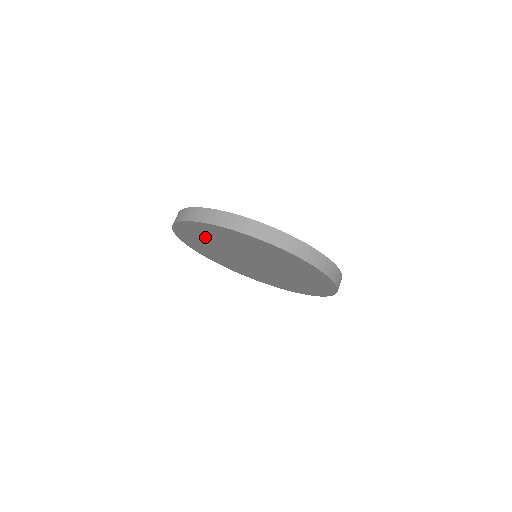
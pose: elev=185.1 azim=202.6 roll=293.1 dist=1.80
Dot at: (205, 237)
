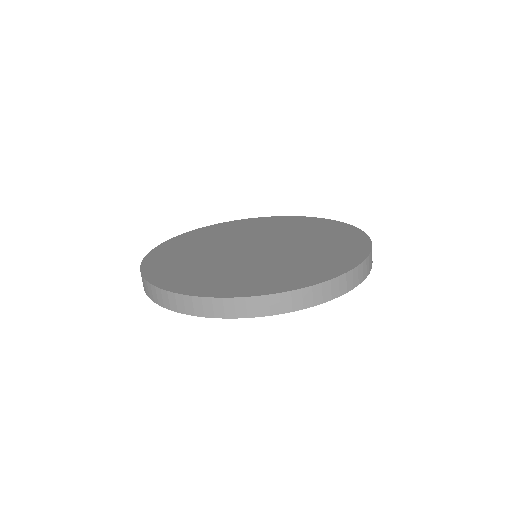
Dot at: occluded
